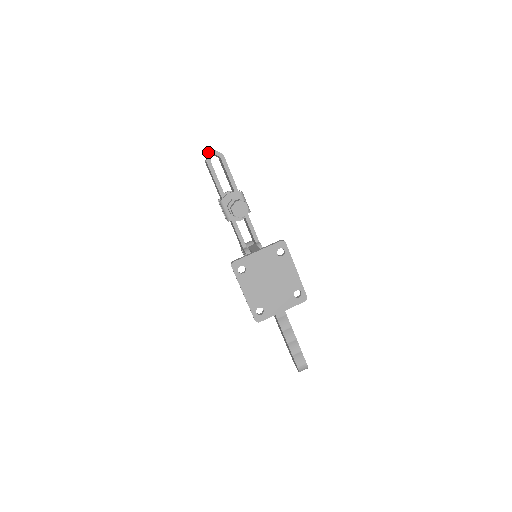
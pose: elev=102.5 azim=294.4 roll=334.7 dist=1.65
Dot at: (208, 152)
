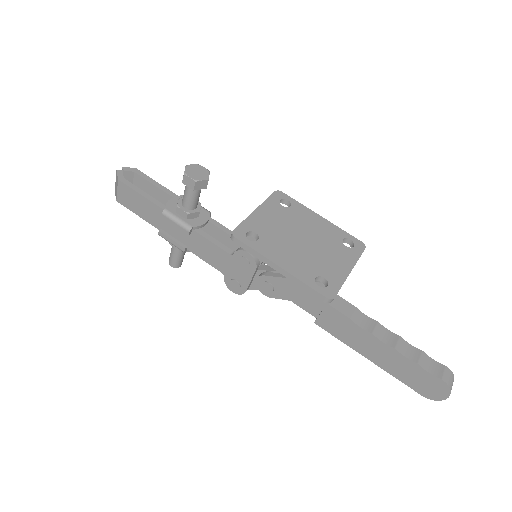
Dot at: occluded
